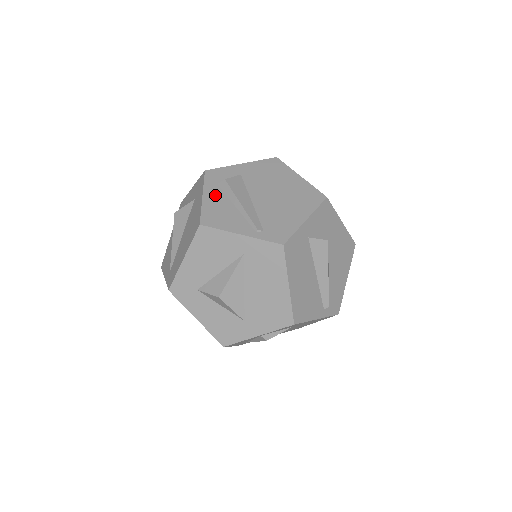
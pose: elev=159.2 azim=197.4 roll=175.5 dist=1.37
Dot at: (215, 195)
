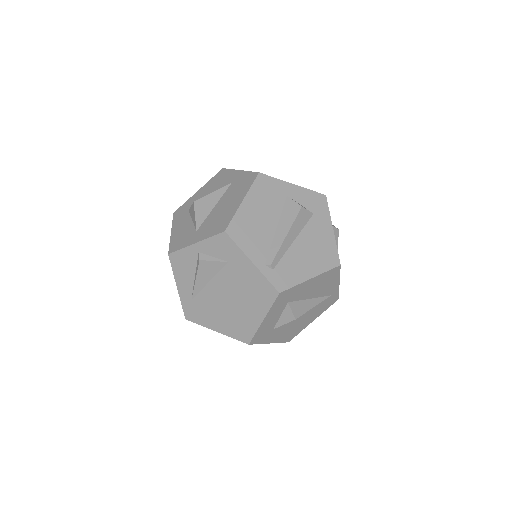
Dot at: occluded
